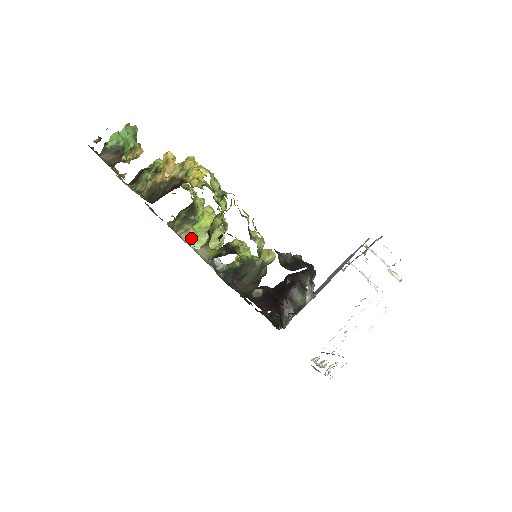
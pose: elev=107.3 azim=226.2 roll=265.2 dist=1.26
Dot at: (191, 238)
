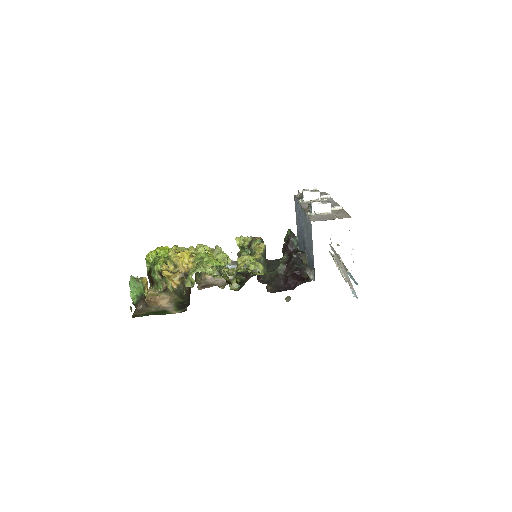
Dot at: occluded
